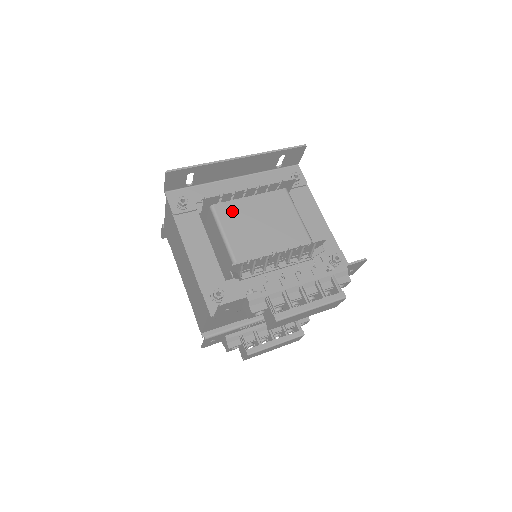
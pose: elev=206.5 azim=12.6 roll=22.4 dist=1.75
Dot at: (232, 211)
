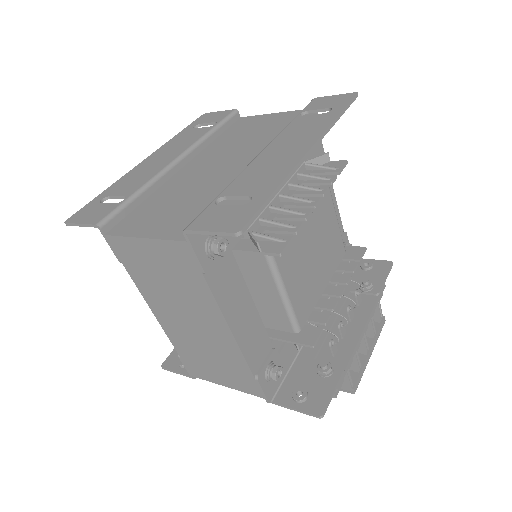
Dot at: occluded
